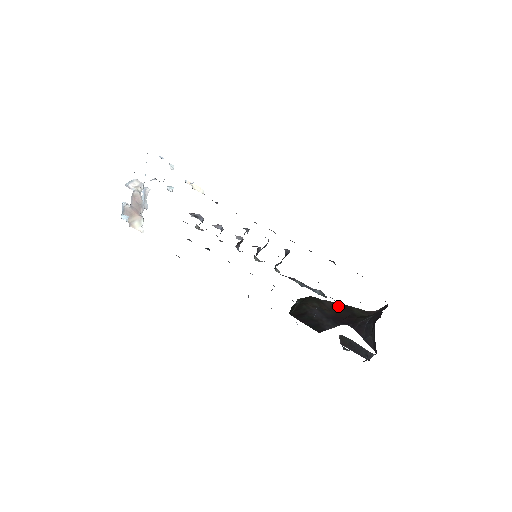
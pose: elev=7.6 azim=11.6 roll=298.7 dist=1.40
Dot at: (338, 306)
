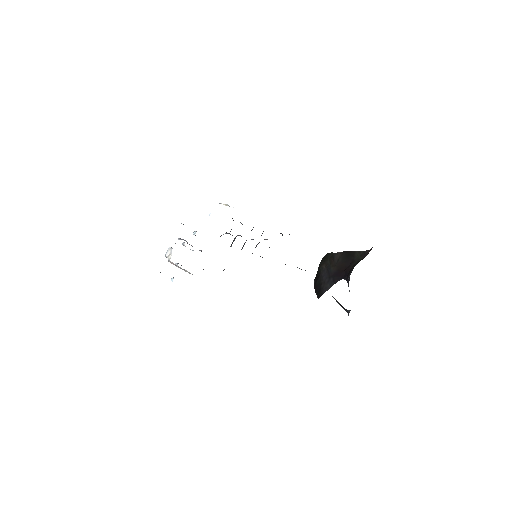
Dot at: (343, 256)
